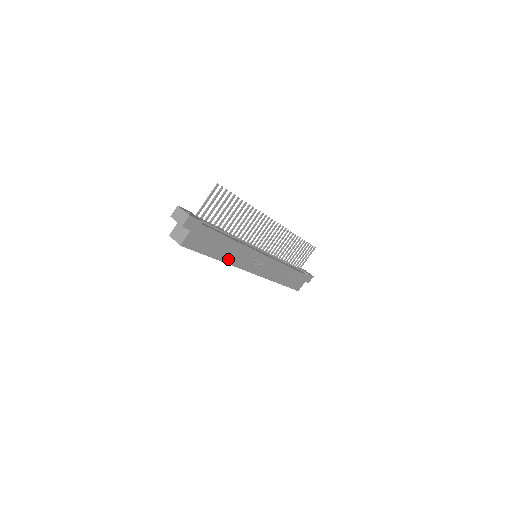
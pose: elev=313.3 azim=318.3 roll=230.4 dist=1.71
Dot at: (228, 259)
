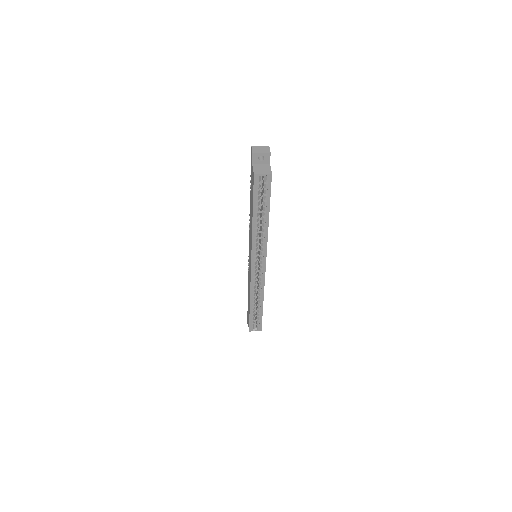
Dot at: occluded
